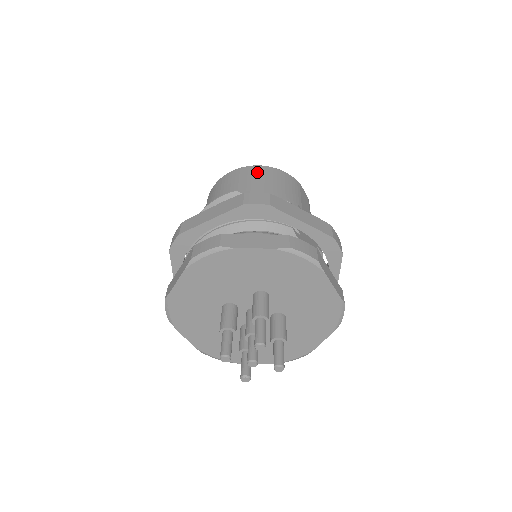
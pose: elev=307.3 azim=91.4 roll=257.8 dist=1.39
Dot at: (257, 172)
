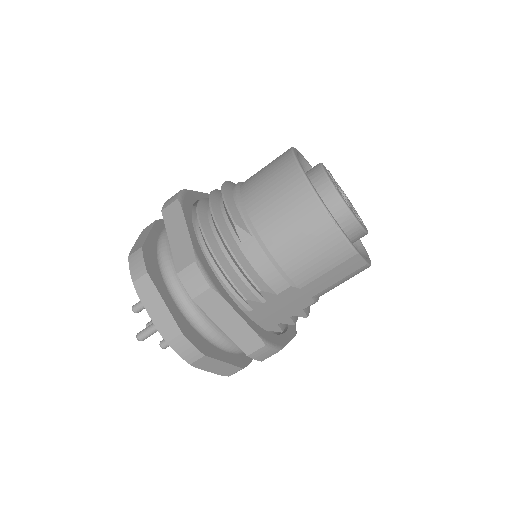
Dot at: (302, 211)
